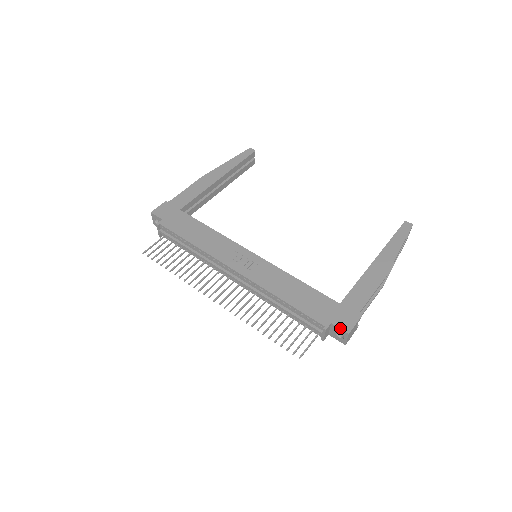
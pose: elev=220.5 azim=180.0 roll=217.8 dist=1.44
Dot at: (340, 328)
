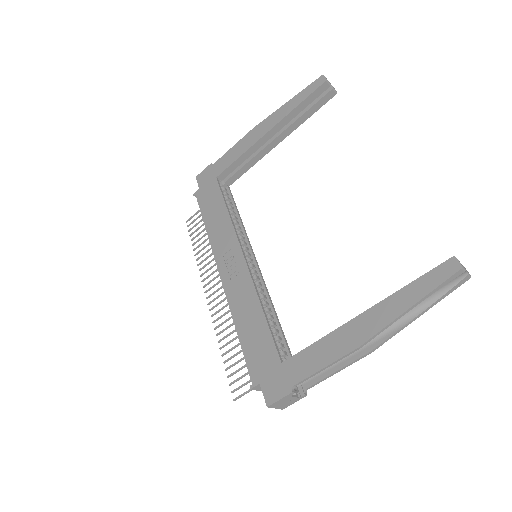
Dot at: (263, 395)
